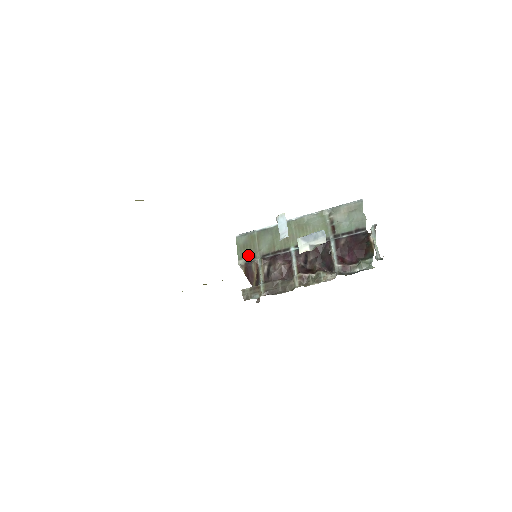
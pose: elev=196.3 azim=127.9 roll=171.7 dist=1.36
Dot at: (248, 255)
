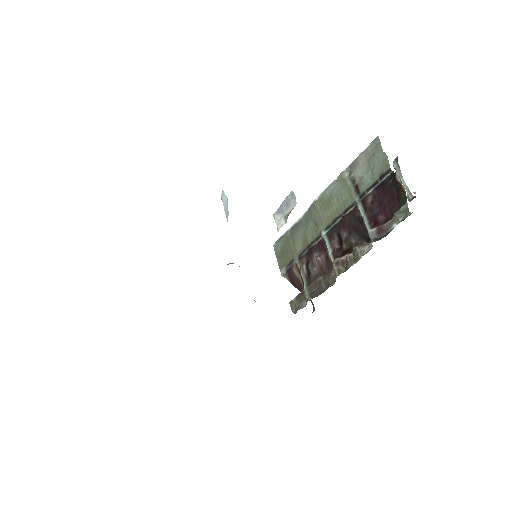
Dot at: (287, 261)
